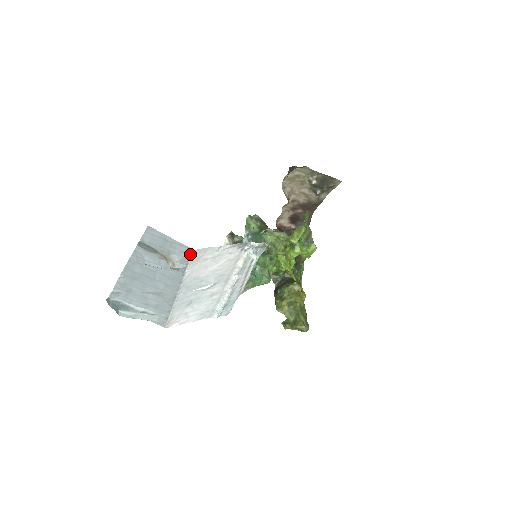
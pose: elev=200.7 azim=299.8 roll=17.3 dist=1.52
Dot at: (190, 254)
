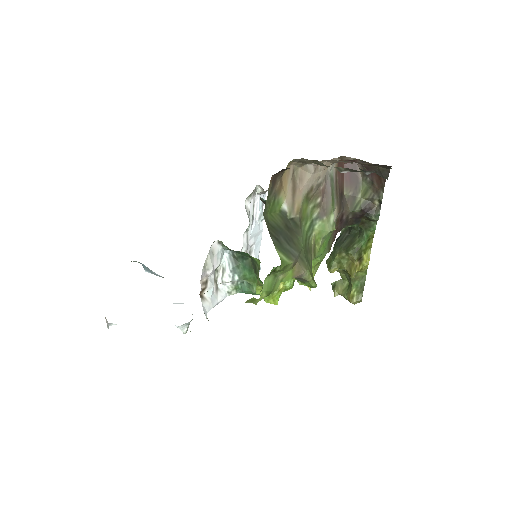
Dot at: occluded
